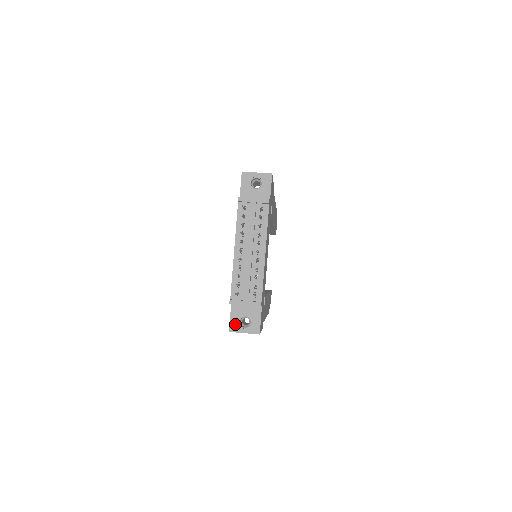
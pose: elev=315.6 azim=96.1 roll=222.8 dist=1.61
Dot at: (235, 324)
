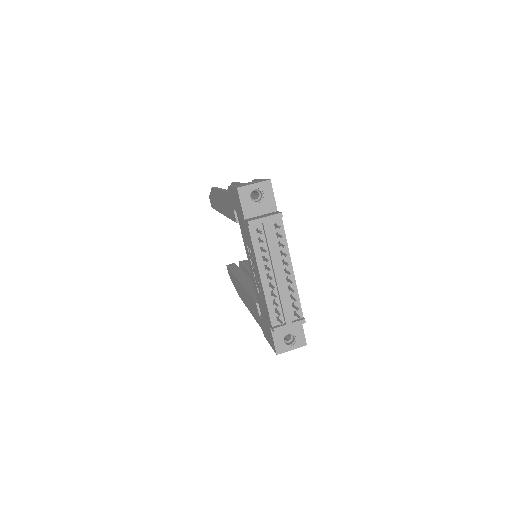
Dot at: (280, 346)
